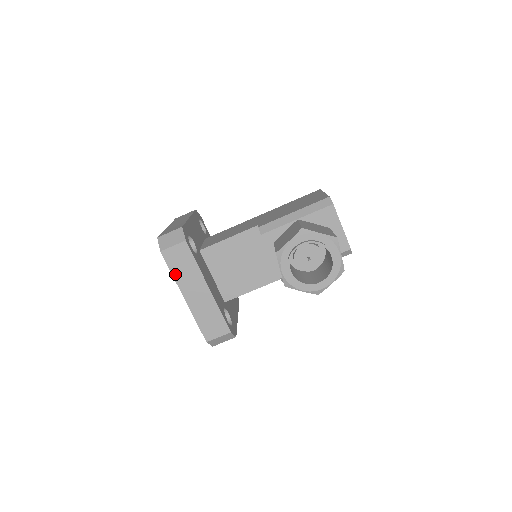
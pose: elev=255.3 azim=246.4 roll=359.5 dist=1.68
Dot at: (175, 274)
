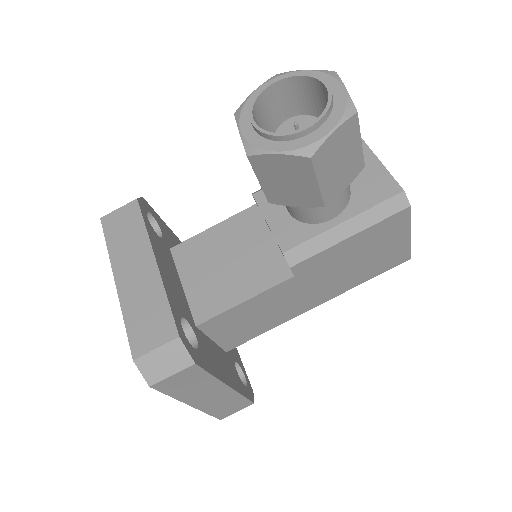
Dot at: (111, 246)
